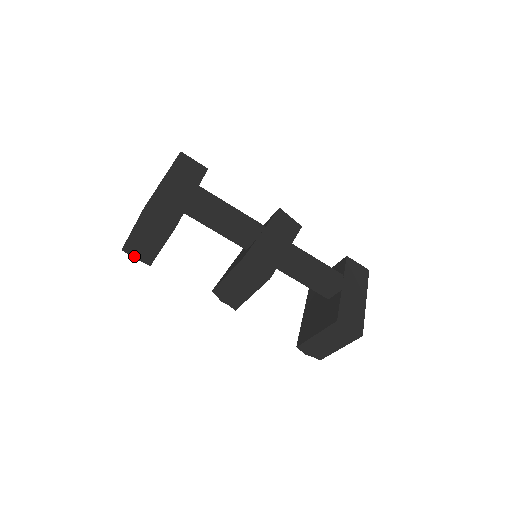
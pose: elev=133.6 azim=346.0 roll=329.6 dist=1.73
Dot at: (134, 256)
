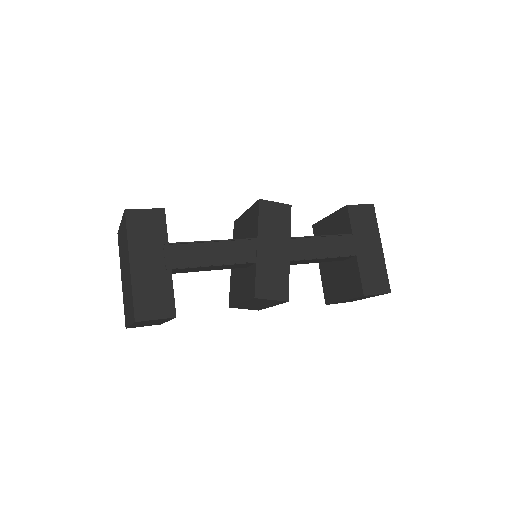
Dot at: occluded
